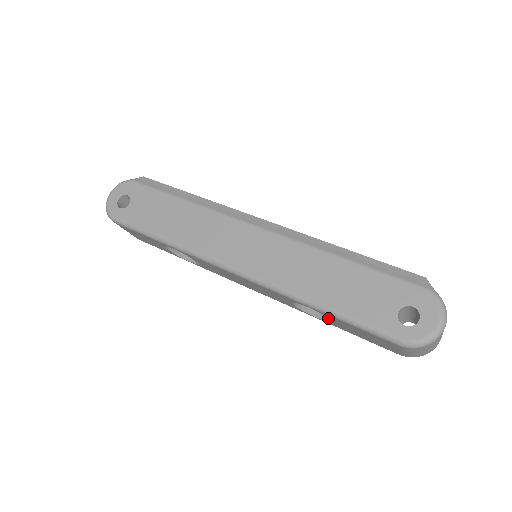
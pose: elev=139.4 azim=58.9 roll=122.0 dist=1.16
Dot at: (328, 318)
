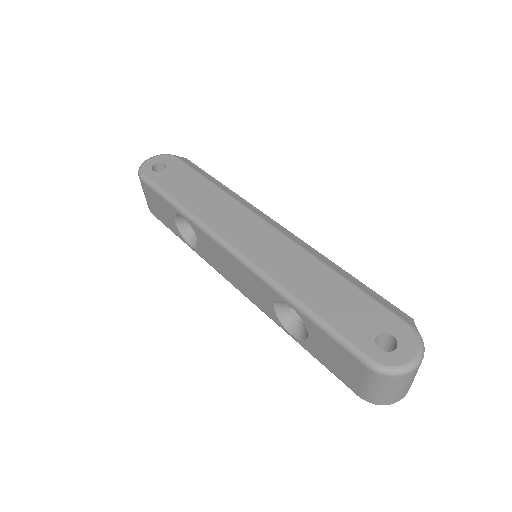
Dot at: (301, 334)
